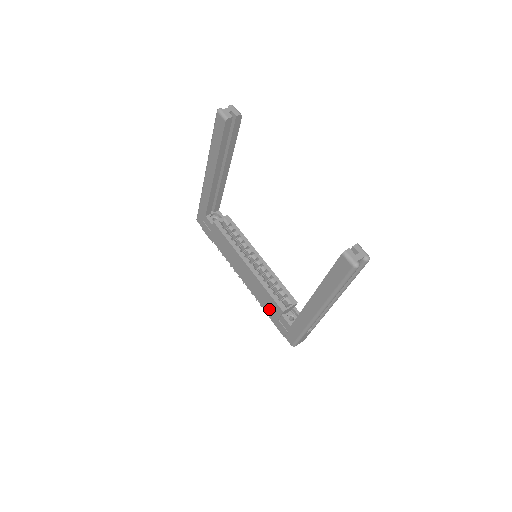
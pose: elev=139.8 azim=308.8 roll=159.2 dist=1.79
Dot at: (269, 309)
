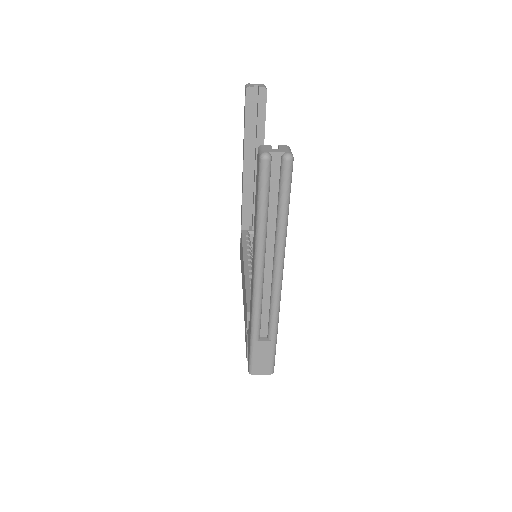
Dot at: (245, 320)
